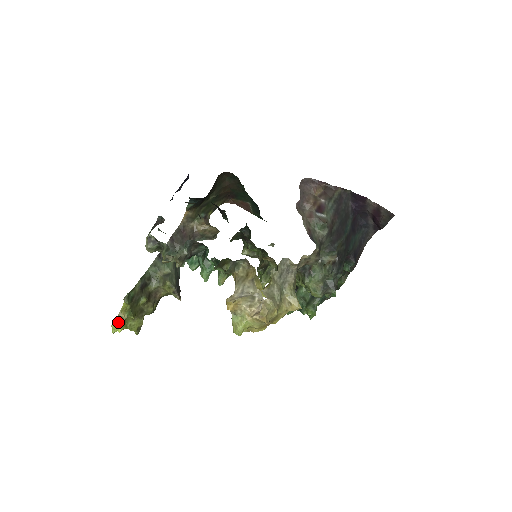
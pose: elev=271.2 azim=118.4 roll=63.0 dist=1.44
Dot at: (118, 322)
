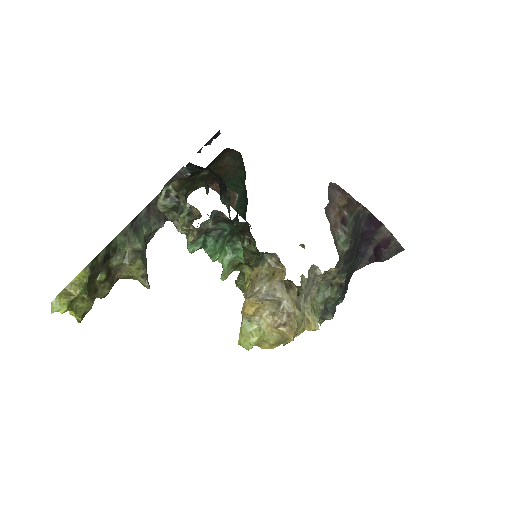
Dot at: (65, 298)
